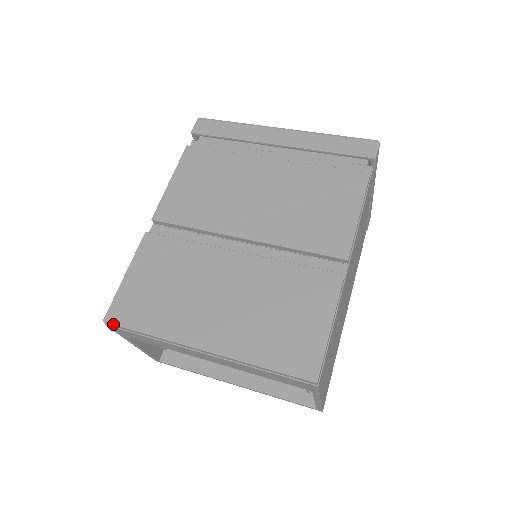
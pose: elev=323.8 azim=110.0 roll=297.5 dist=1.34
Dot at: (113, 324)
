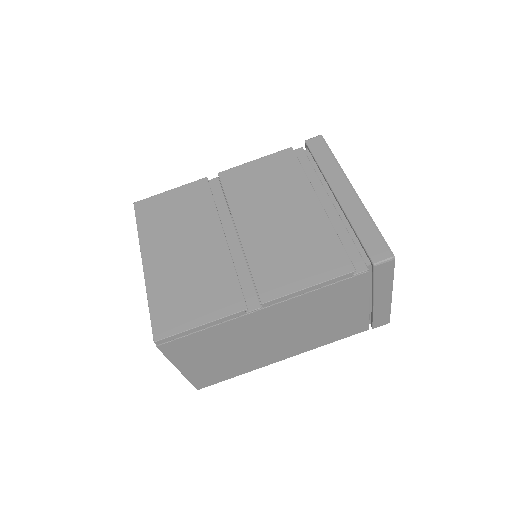
Dot at: (135, 209)
